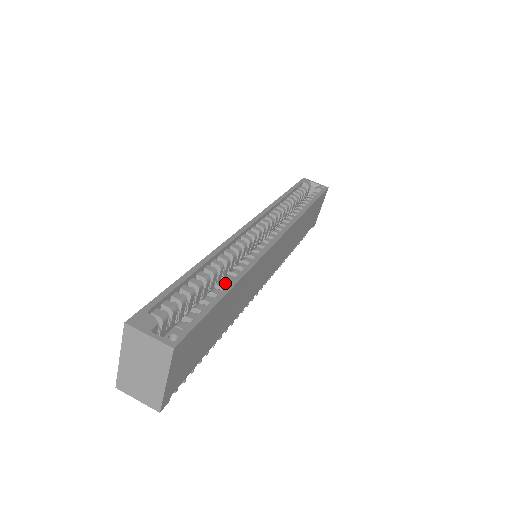
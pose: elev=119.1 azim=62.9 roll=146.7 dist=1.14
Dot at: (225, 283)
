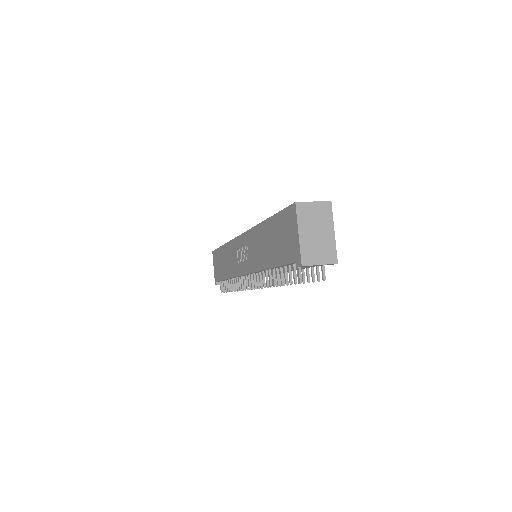
Dot at: occluded
